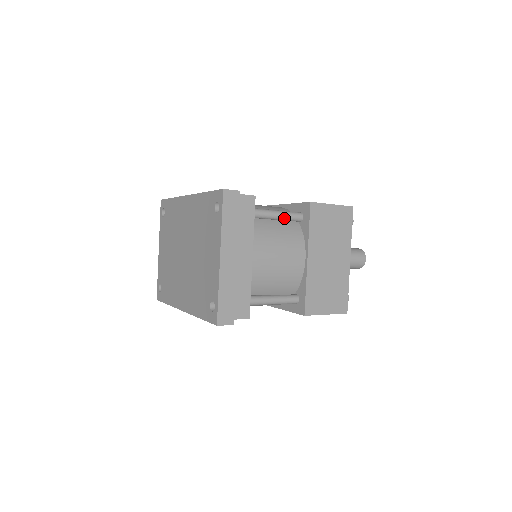
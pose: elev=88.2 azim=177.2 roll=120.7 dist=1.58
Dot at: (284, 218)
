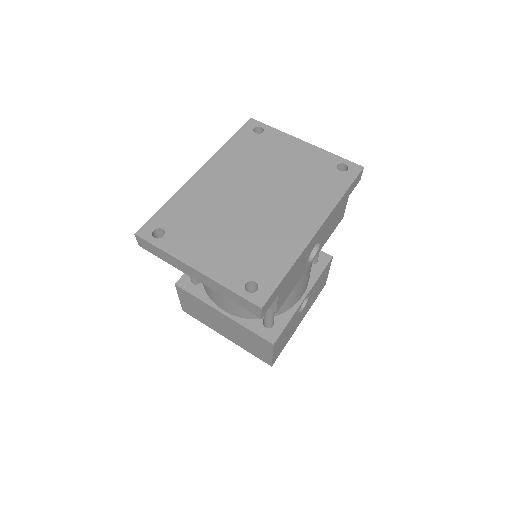
Dot at: occluded
